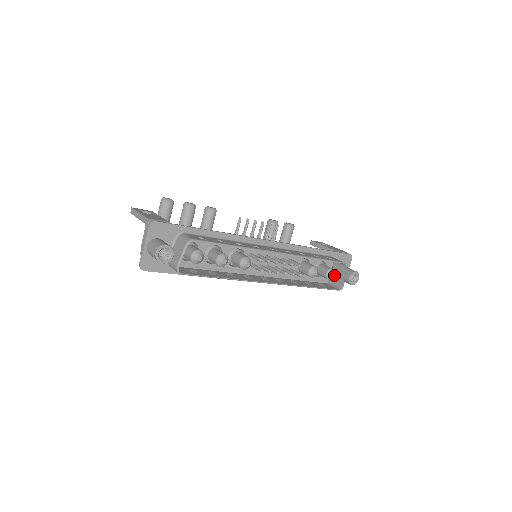
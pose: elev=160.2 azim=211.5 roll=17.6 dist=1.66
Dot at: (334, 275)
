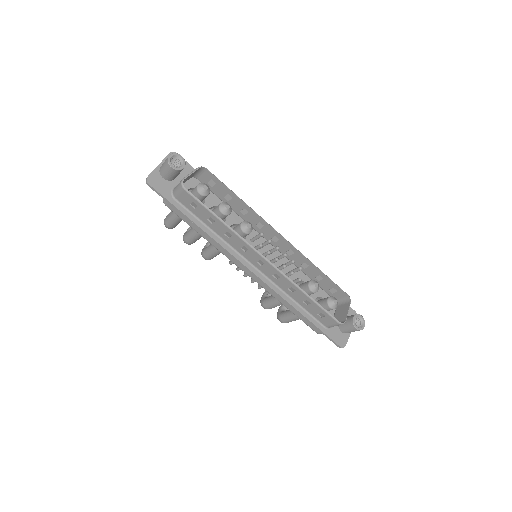
Dot at: (336, 302)
